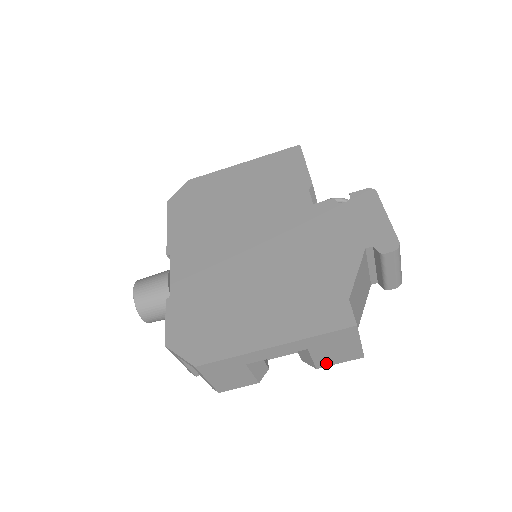
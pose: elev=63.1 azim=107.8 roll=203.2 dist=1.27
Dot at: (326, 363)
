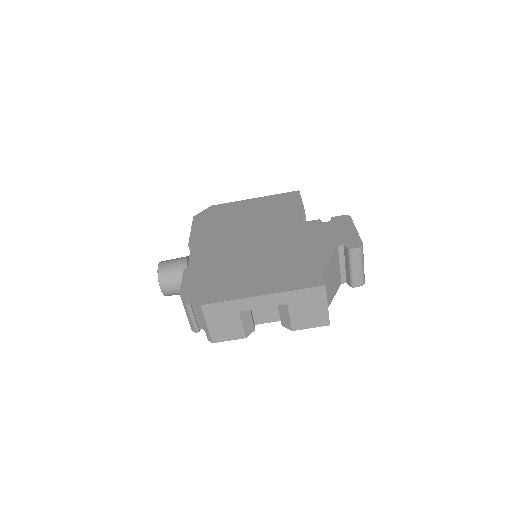
Dot at: (300, 325)
